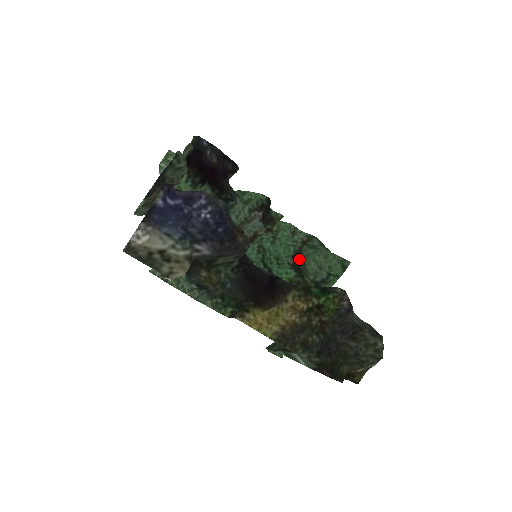
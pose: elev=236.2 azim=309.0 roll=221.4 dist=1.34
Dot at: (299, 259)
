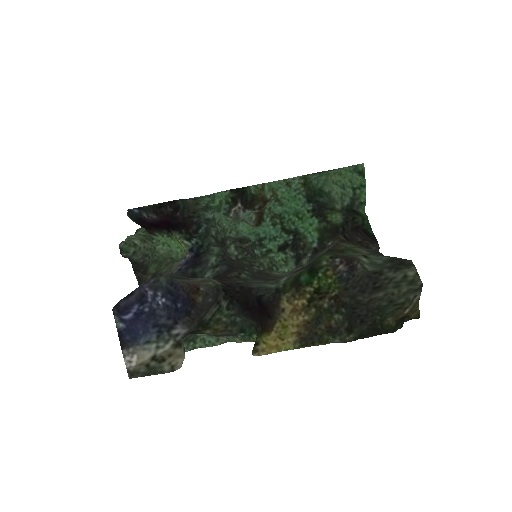
Dot at: (317, 196)
